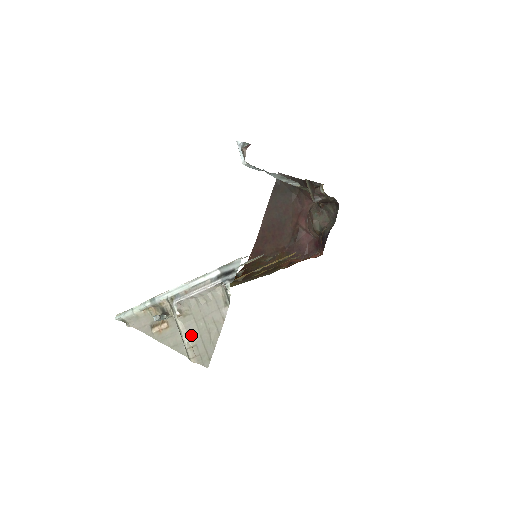
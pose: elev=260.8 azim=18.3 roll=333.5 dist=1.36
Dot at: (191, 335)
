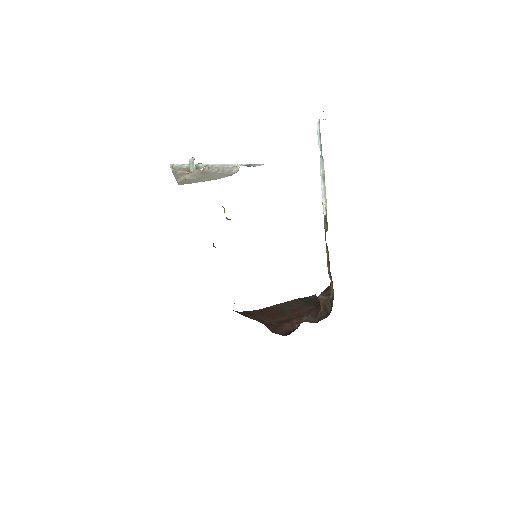
Dot at: (193, 176)
